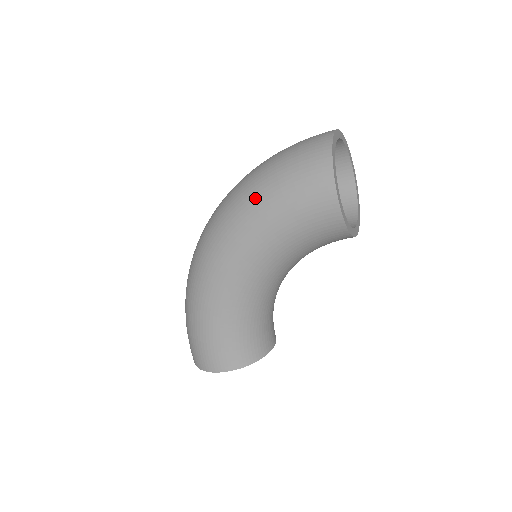
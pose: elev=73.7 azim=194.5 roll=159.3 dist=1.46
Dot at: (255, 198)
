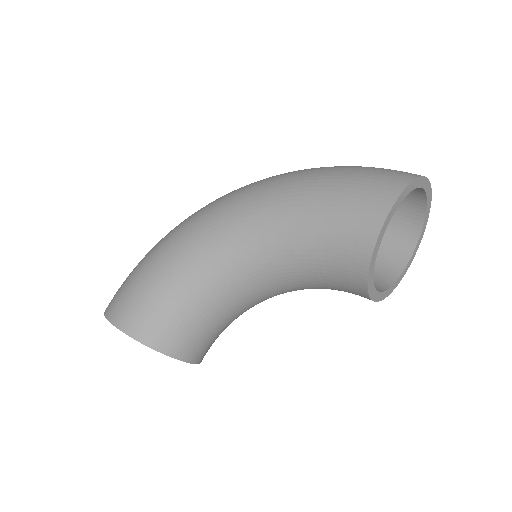
Dot at: (306, 176)
